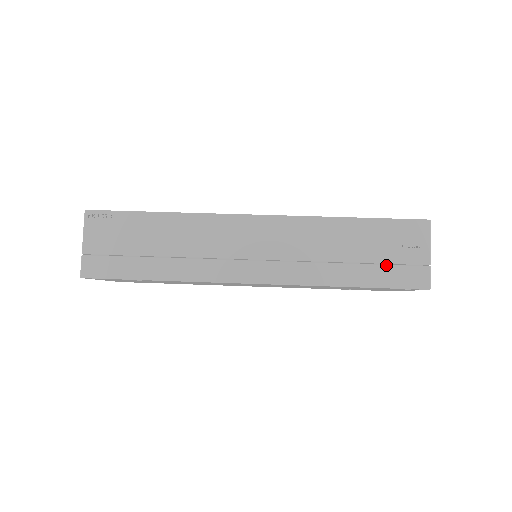
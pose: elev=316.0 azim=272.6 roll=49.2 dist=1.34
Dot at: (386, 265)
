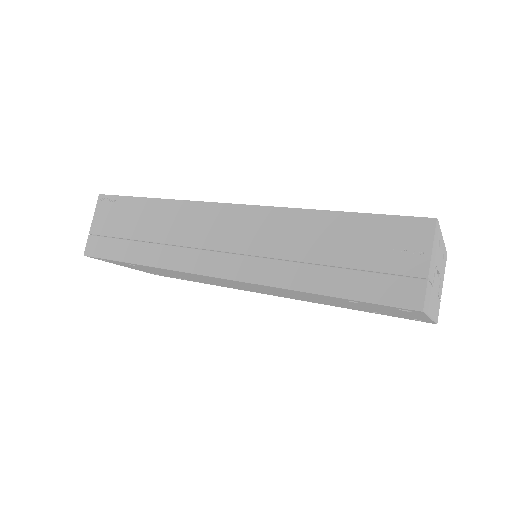
Dot at: (368, 272)
